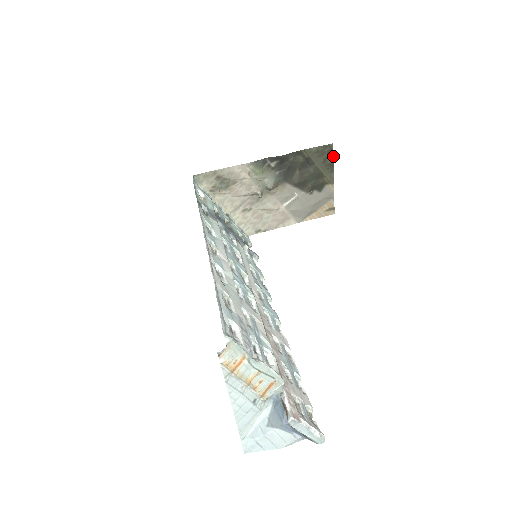
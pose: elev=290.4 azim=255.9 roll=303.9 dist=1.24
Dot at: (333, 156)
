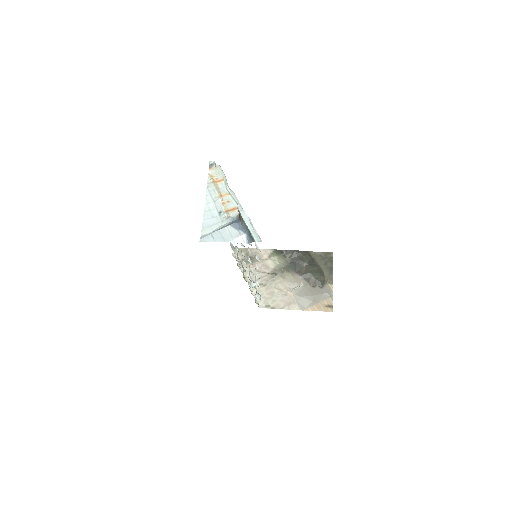
Dot at: (332, 262)
